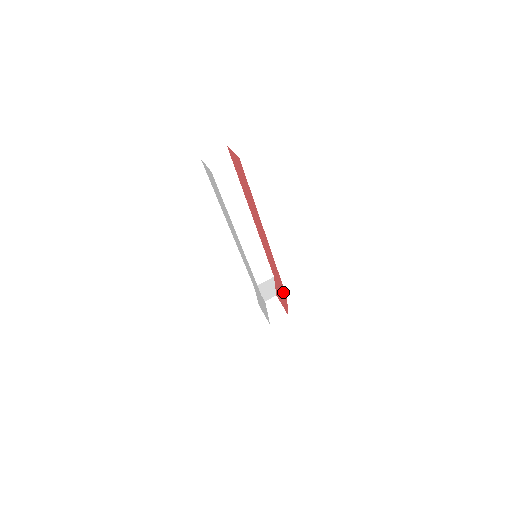
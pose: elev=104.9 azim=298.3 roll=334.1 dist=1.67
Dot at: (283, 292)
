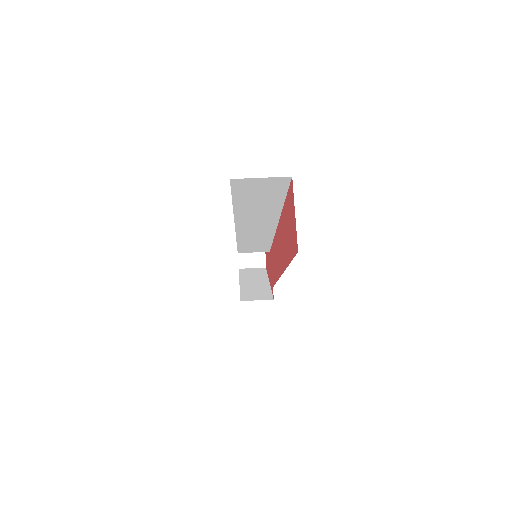
Dot at: (270, 278)
